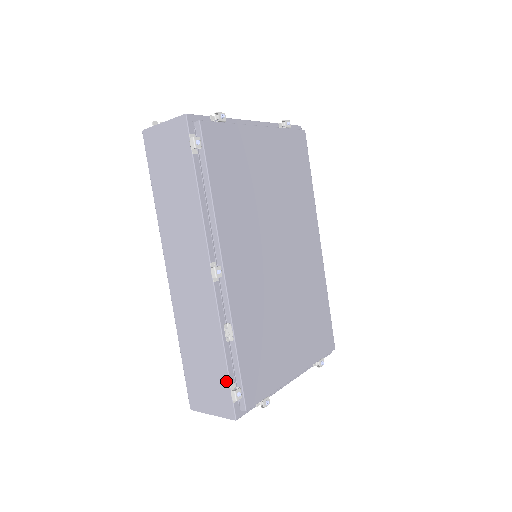
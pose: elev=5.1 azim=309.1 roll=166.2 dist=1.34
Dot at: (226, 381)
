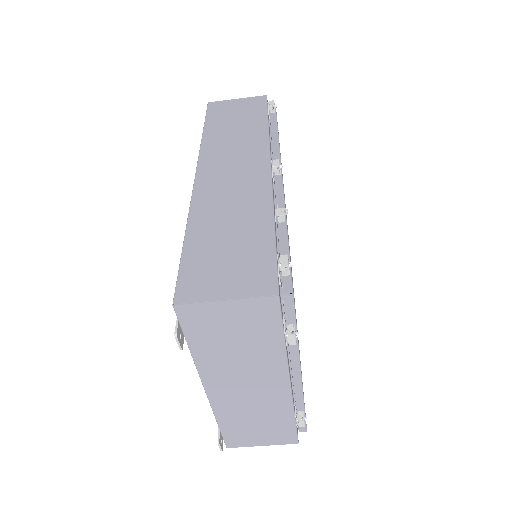
Dot at: (270, 251)
